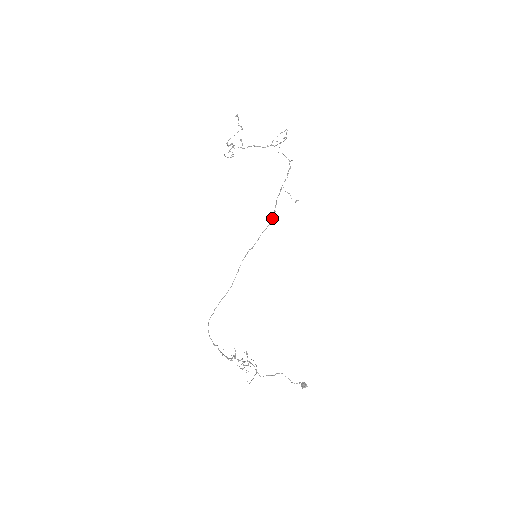
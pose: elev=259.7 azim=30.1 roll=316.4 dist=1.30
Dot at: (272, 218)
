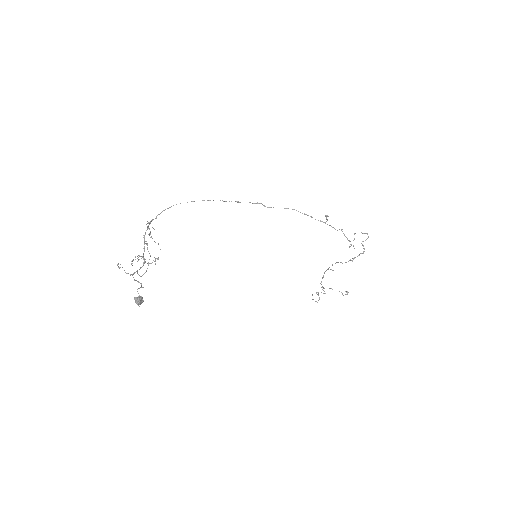
Dot at: occluded
